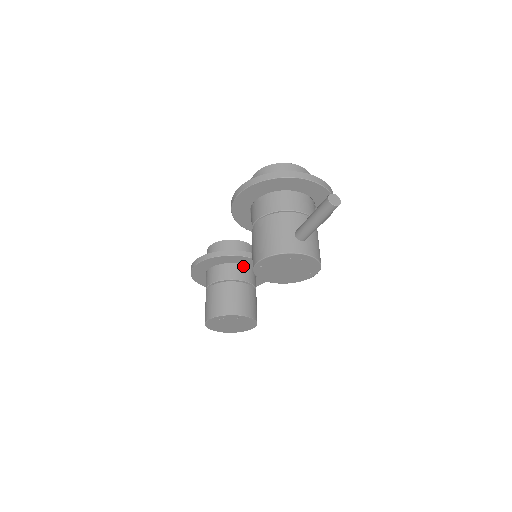
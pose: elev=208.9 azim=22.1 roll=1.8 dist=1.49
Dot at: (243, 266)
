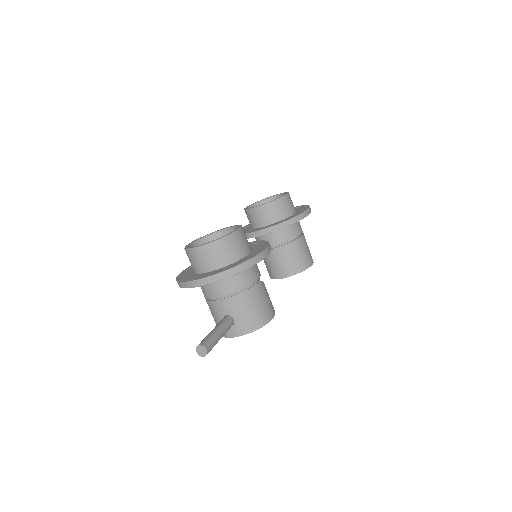
Dot at: occluded
